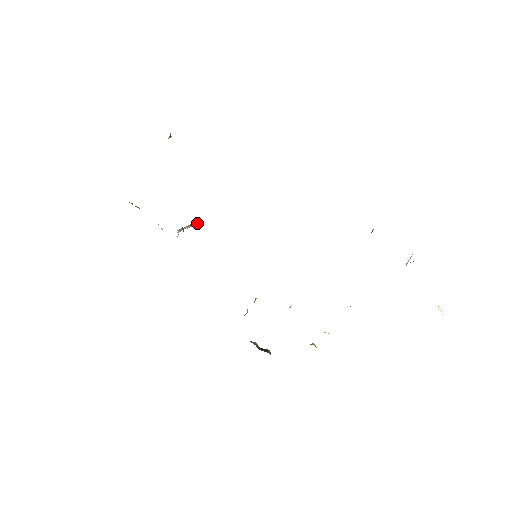
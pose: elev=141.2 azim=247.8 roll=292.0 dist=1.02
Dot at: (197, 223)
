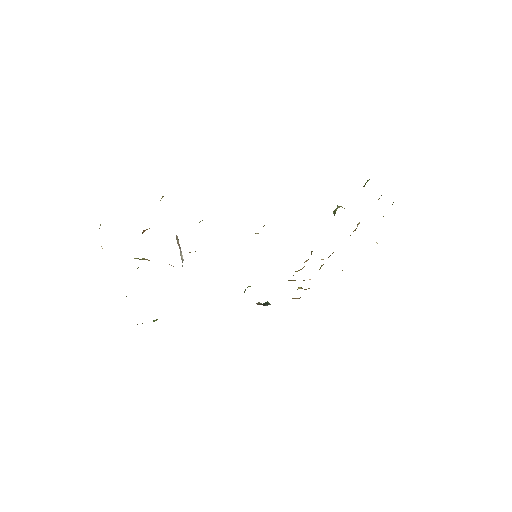
Dot at: (178, 239)
